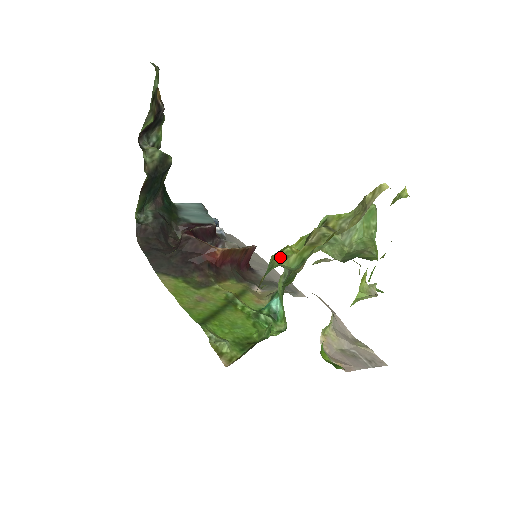
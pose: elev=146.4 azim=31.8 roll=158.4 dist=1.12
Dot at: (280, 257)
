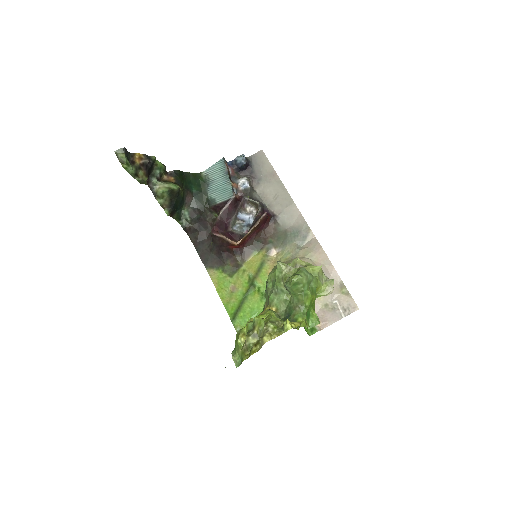
Dot at: (236, 345)
